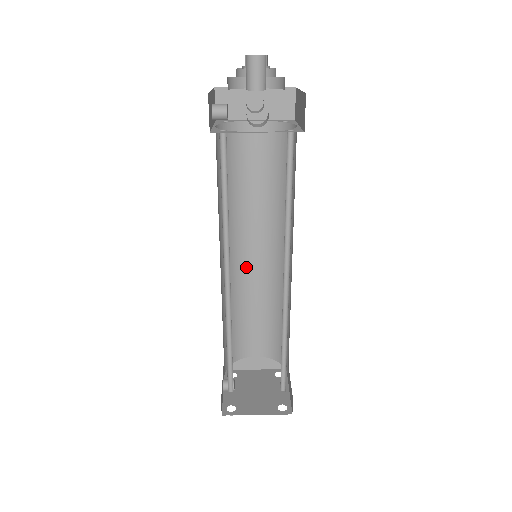
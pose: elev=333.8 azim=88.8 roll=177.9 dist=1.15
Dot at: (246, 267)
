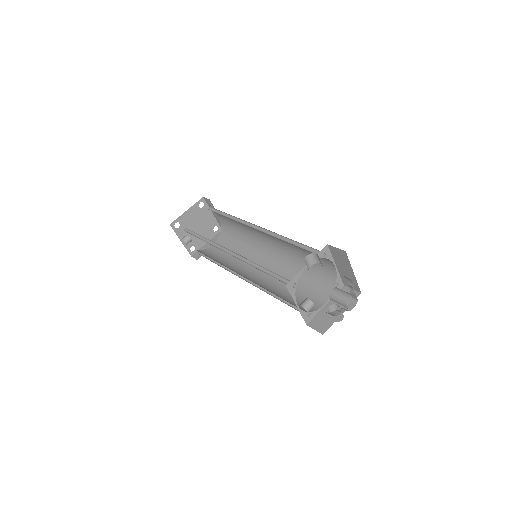
Dot at: occluded
